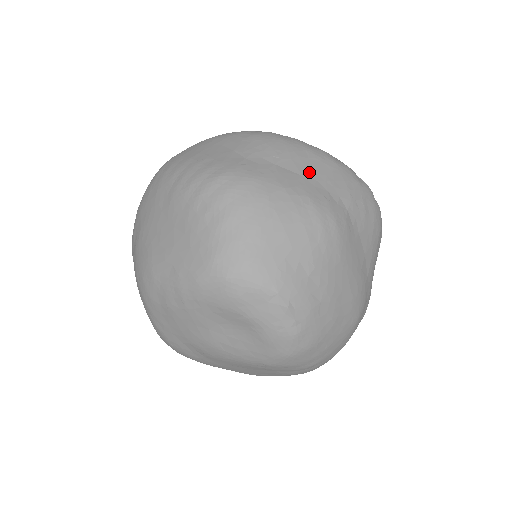
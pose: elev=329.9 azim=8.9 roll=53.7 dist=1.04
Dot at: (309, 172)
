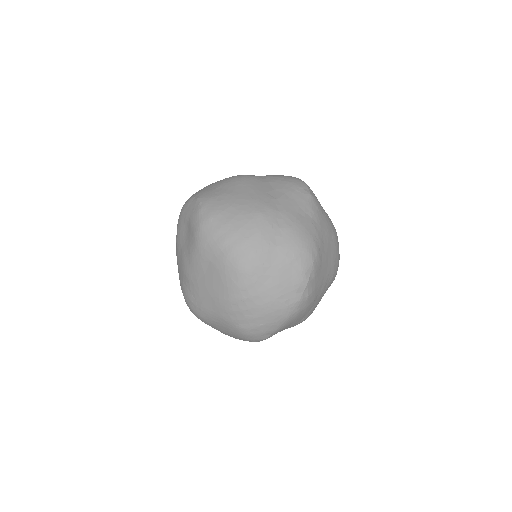
Dot at: occluded
